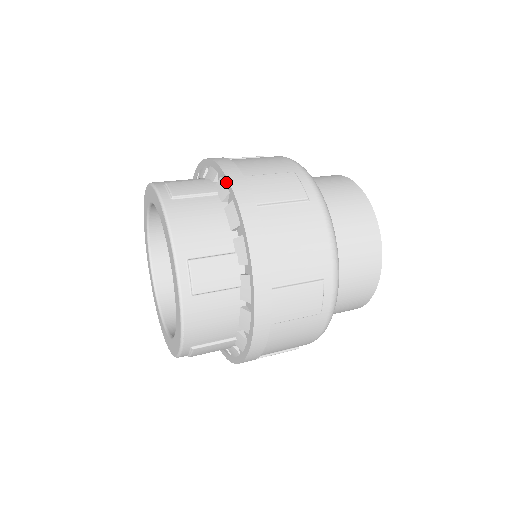
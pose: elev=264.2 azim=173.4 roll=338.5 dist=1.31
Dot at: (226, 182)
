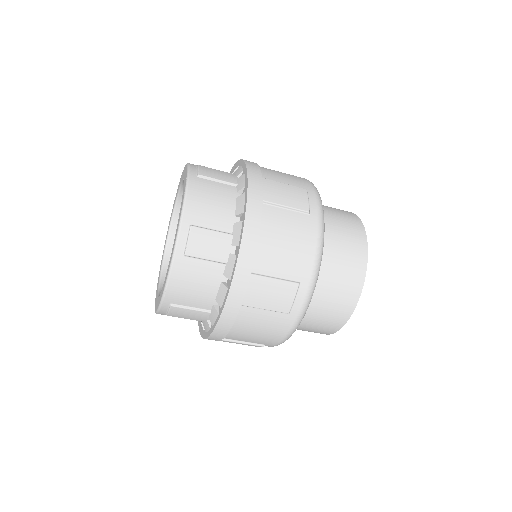
Dot at: (246, 177)
